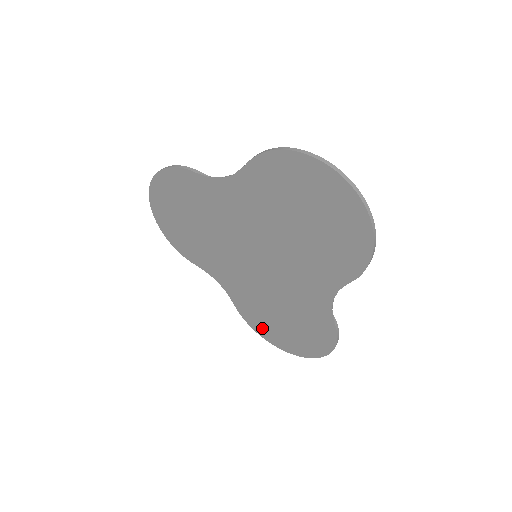
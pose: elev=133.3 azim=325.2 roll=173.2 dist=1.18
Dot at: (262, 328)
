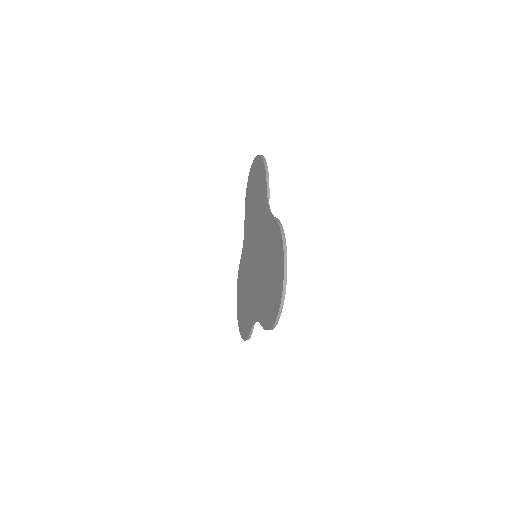
Dot at: (270, 313)
